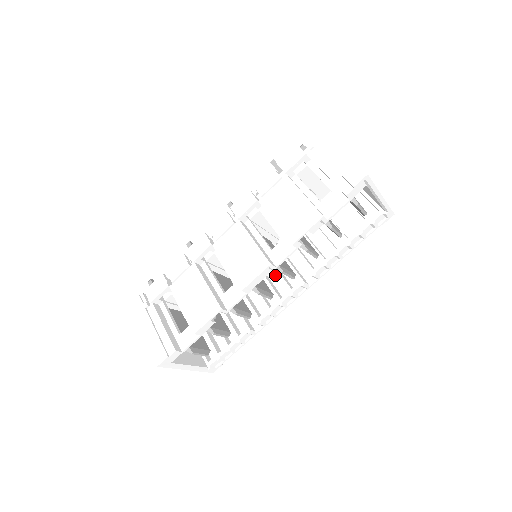
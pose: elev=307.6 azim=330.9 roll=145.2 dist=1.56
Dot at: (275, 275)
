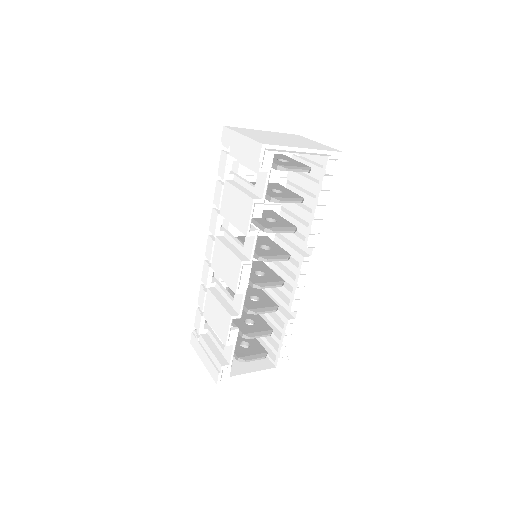
Dot at: occluded
